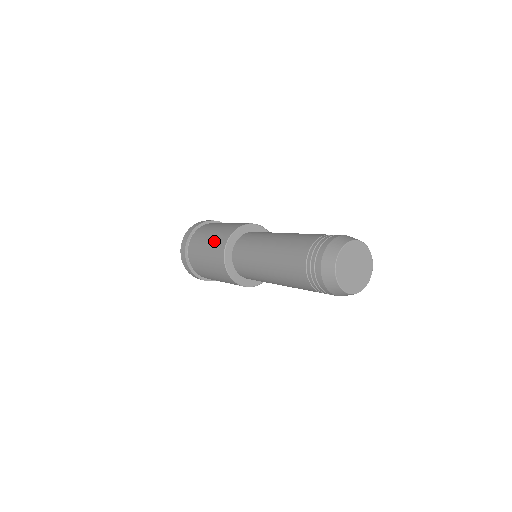
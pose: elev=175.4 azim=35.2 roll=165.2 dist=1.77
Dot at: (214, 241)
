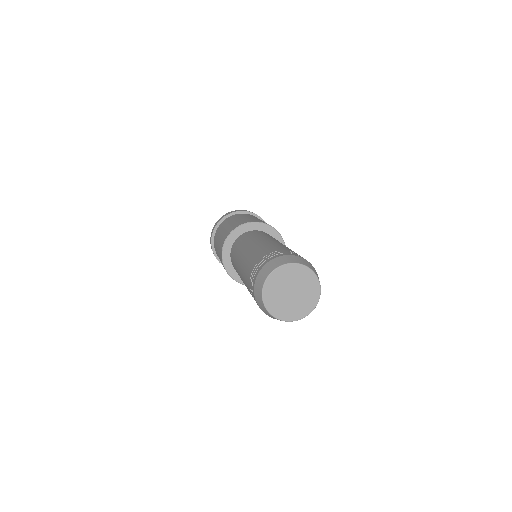
Dot at: (221, 238)
